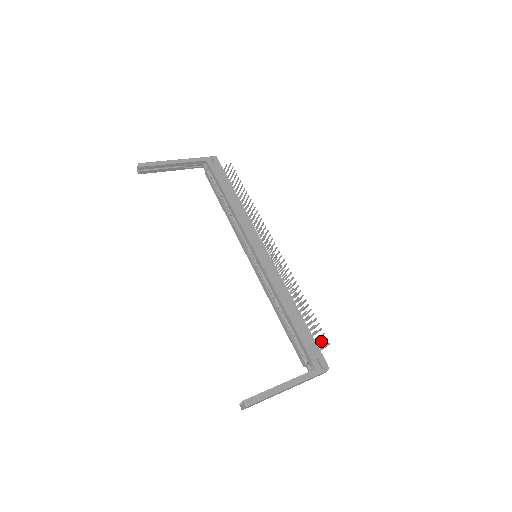
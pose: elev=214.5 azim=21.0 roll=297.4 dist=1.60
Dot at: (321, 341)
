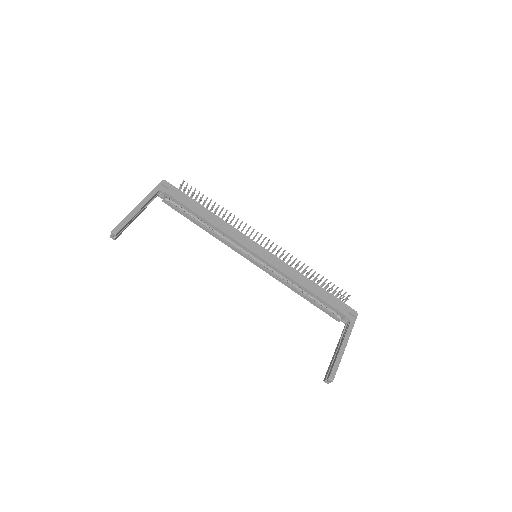
Dot at: (343, 297)
